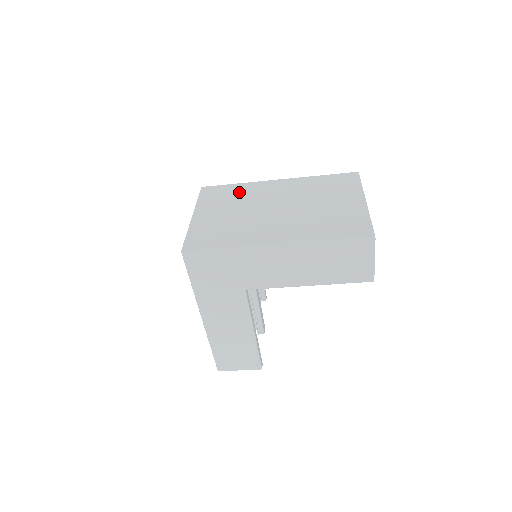
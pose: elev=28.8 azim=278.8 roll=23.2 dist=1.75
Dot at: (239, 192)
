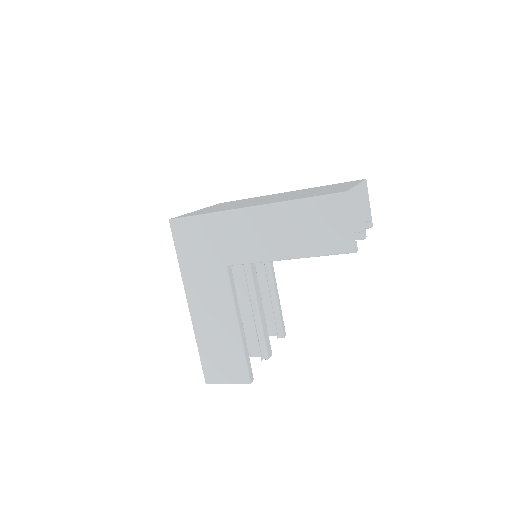
Dot at: (249, 199)
